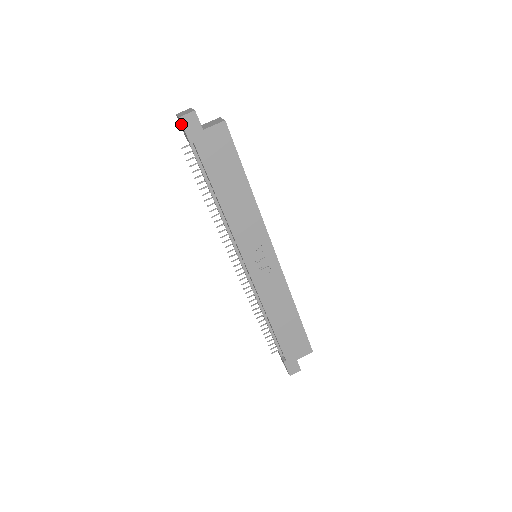
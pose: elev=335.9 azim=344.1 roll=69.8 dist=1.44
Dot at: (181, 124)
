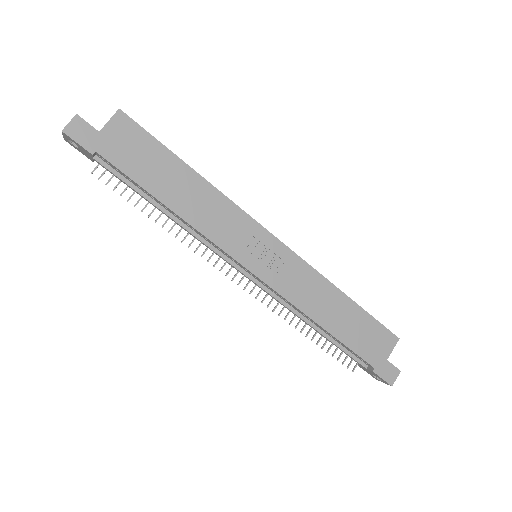
Dot at: occluded
